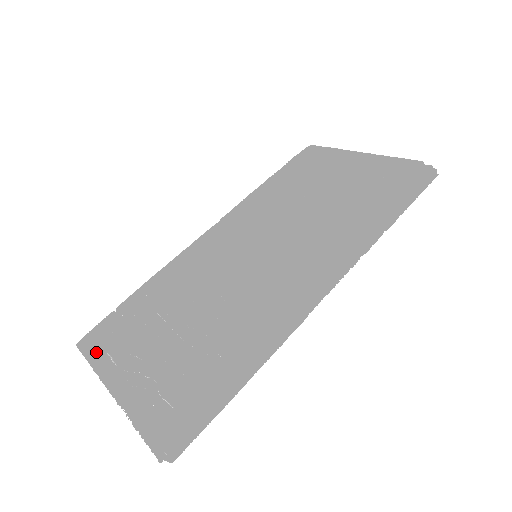
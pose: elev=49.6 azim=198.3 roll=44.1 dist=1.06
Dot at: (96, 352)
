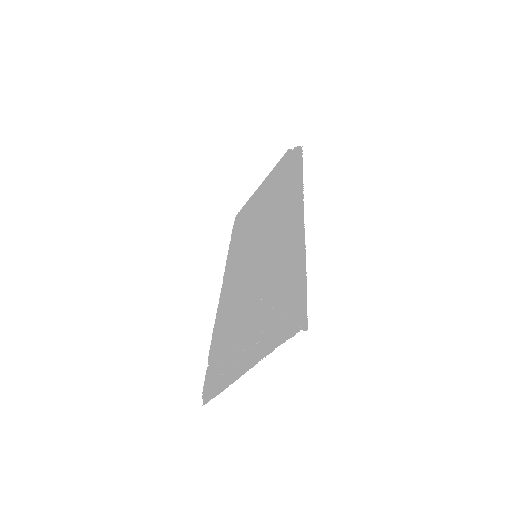
Dot at: (217, 381)
